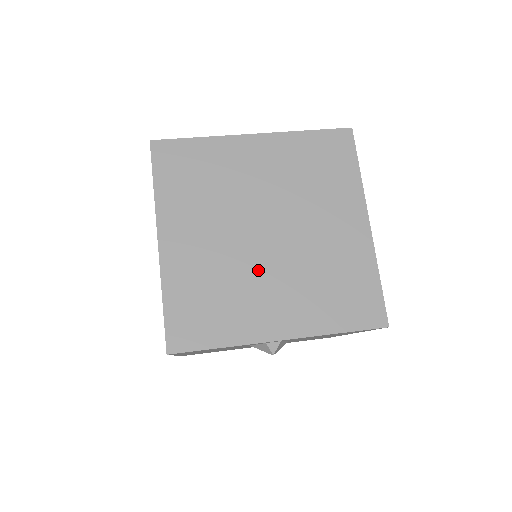
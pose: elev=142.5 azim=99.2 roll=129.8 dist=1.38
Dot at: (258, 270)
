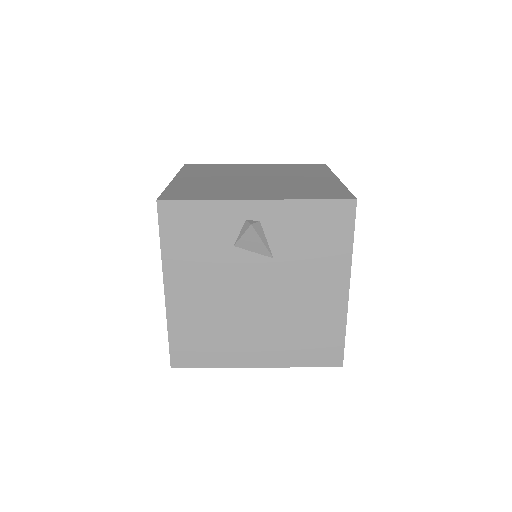
Dot at: (245, 185)
